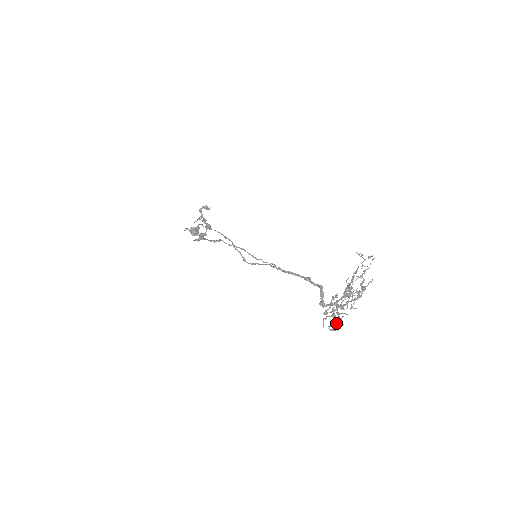
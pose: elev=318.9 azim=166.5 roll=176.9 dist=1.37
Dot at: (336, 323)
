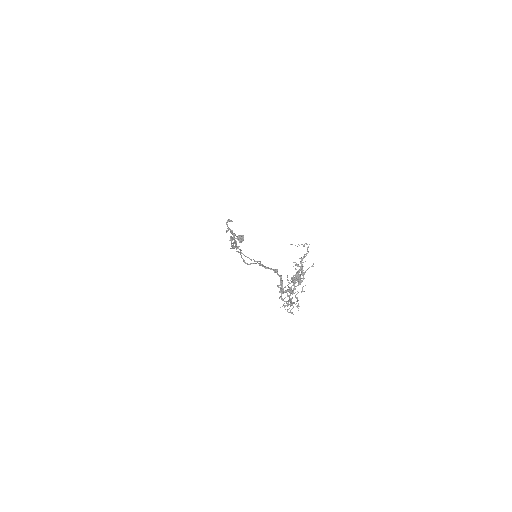
Dot at: (293, 306)
